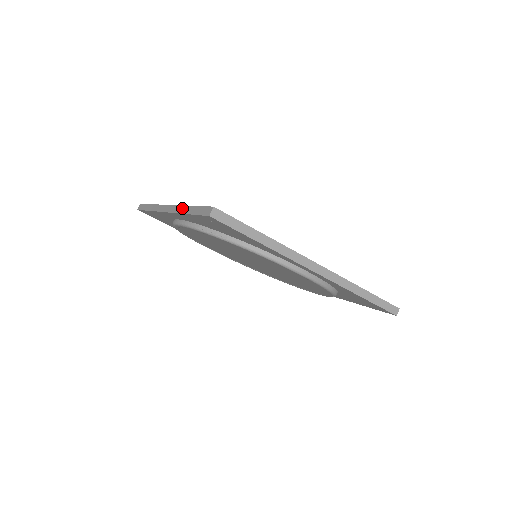
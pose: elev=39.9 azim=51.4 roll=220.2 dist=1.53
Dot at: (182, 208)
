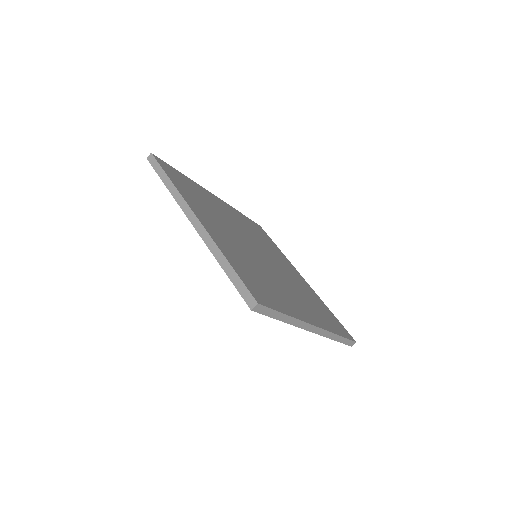
Dot at: (216, 250)
